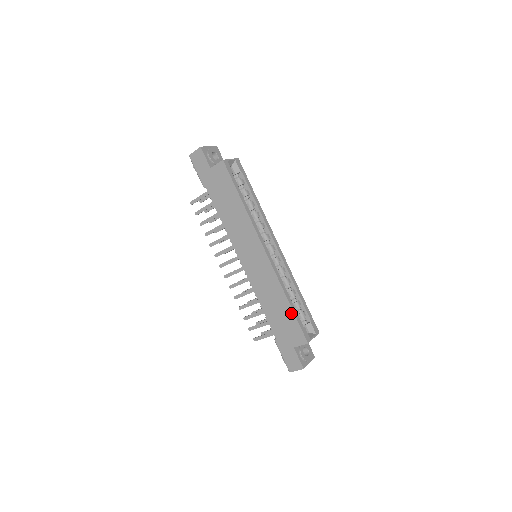
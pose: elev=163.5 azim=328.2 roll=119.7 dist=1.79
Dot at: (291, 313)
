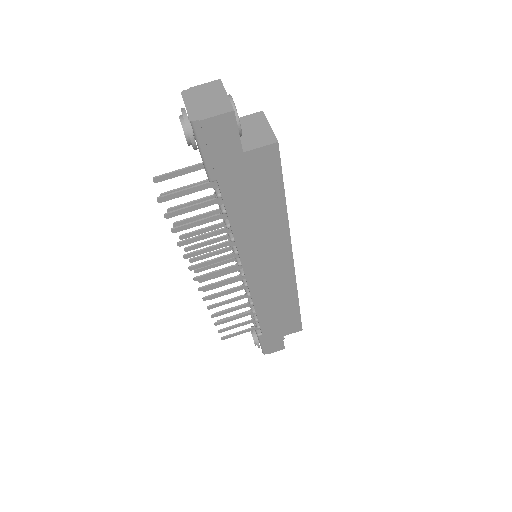
Dot at: (296, 312)
